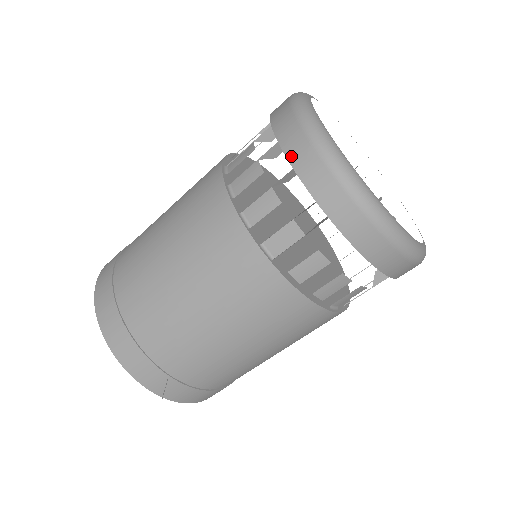
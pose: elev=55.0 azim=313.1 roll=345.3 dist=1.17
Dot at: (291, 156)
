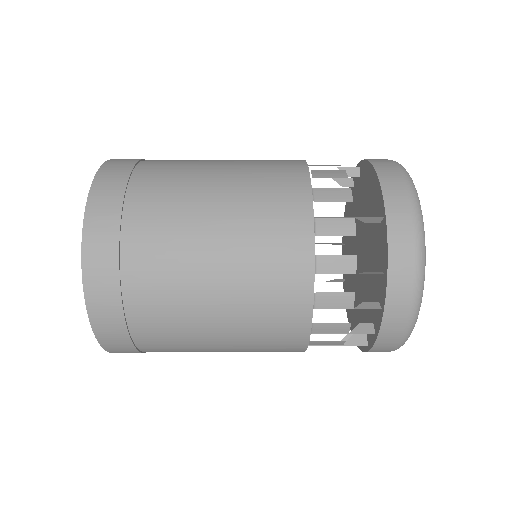
Dot at: (379, 344)
